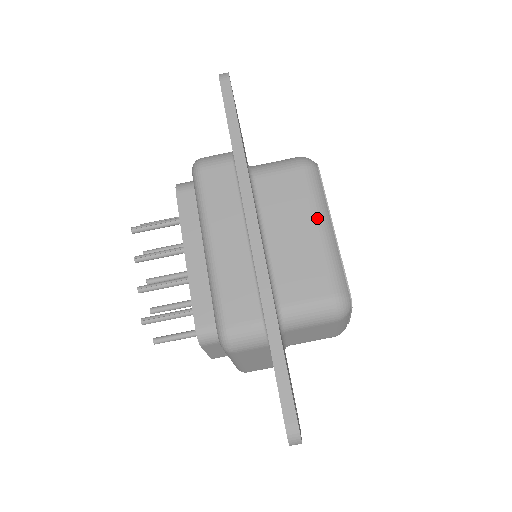
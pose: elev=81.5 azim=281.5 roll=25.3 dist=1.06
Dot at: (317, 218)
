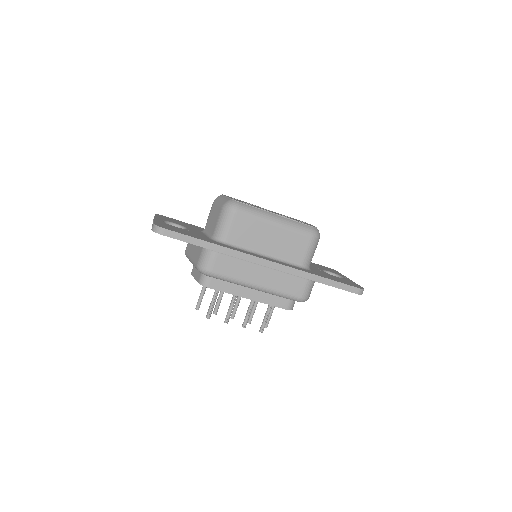
Dot at: (269, 222)
